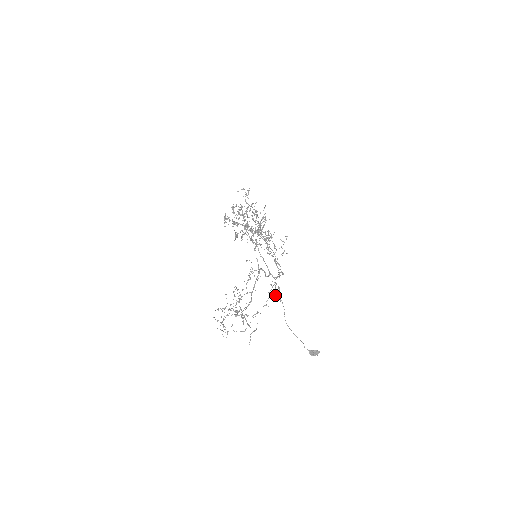
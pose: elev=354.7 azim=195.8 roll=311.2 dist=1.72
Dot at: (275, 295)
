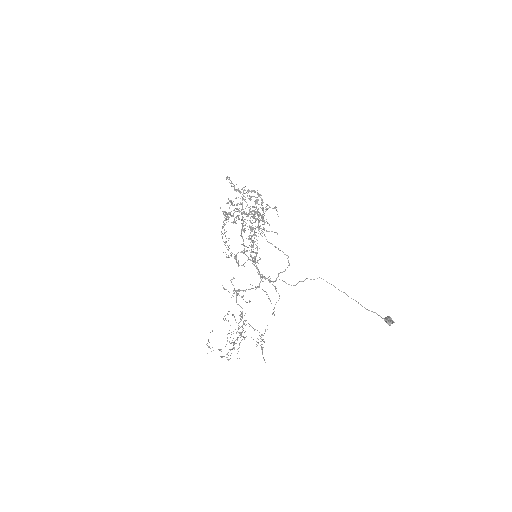
Dot at: (303, 281)
